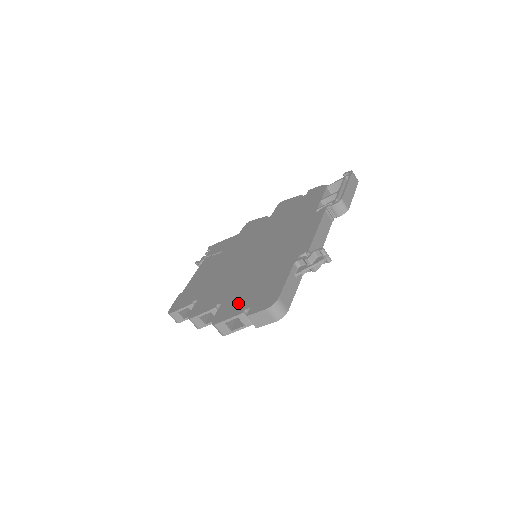
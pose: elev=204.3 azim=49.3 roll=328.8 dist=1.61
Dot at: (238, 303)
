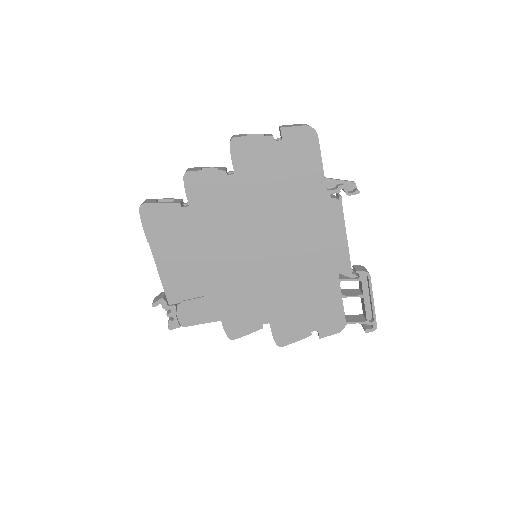
Dot at: occluded
